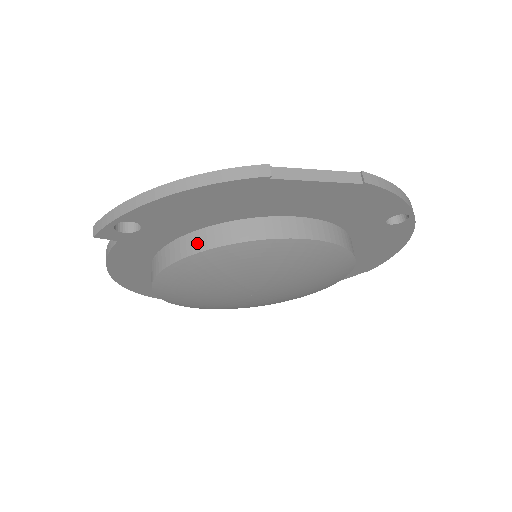
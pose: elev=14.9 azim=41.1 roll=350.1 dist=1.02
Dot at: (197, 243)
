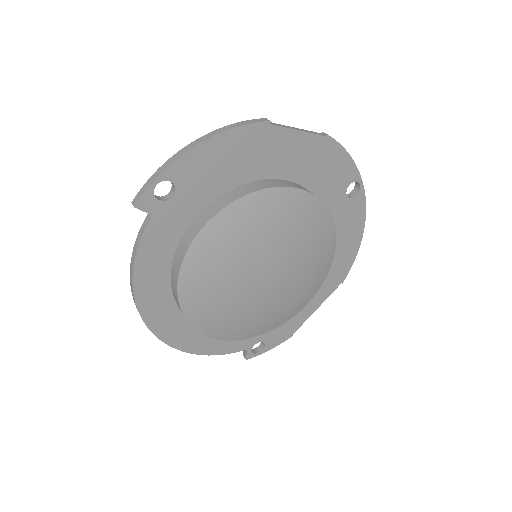
Dot at: (220, 204)
